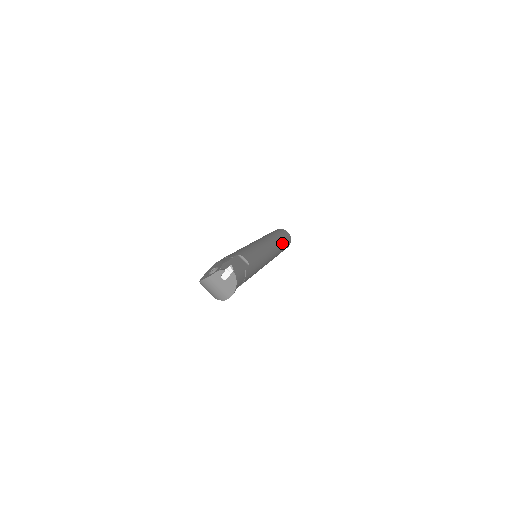
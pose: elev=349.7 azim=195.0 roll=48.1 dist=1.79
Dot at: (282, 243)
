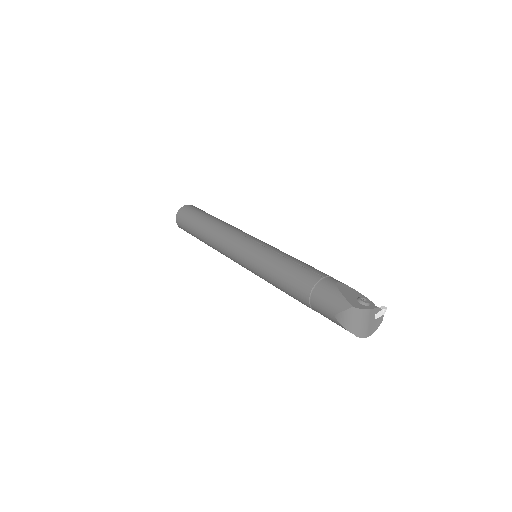
Dot at: occluded
